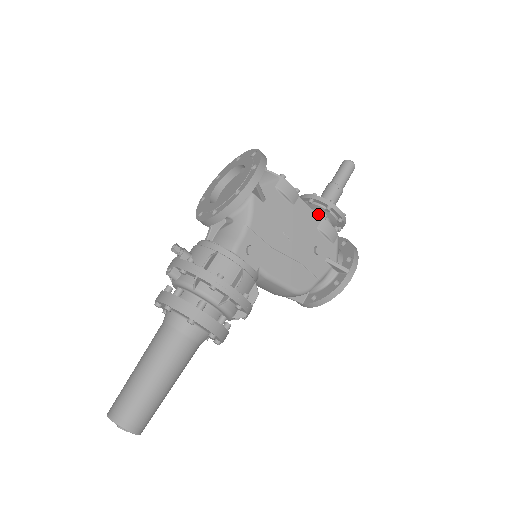
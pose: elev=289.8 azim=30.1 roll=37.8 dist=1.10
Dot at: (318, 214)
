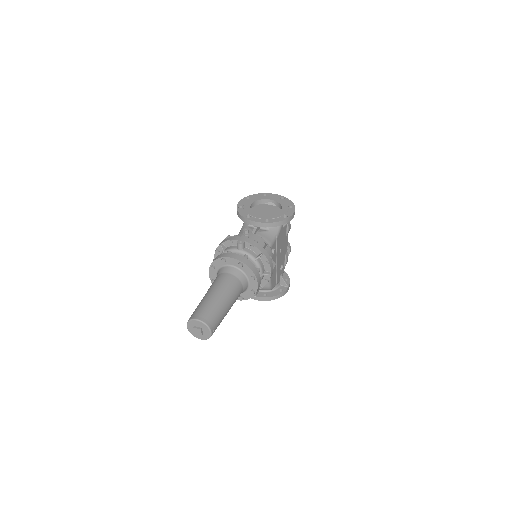
Dot at: occluded
